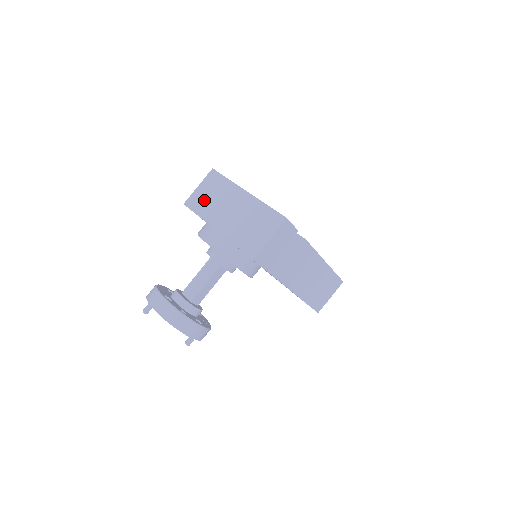
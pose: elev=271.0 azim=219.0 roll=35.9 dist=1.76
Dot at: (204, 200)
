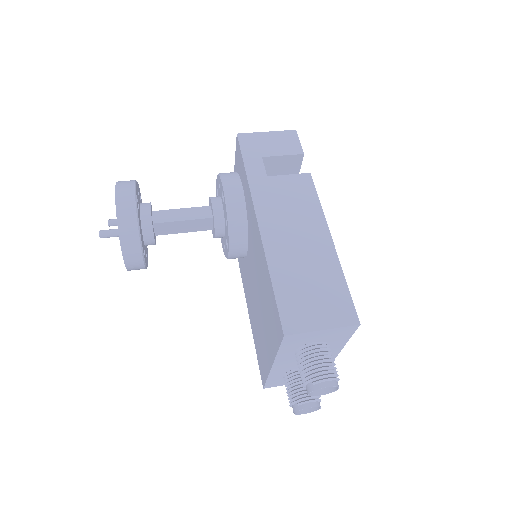
Dot at: occluded
